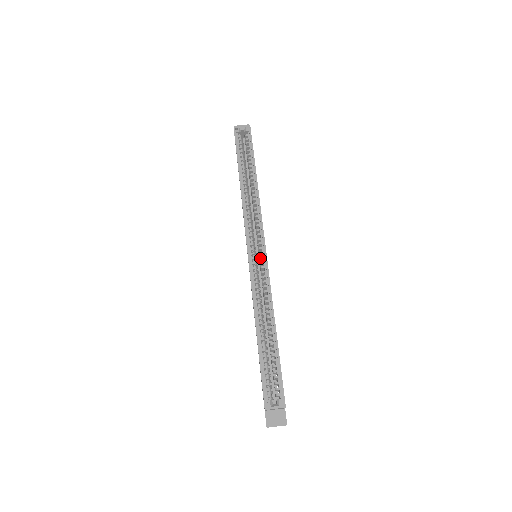
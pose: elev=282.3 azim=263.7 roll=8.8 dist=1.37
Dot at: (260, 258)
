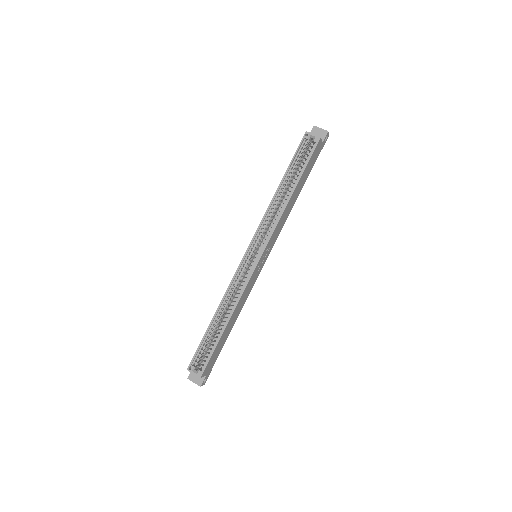
Dot at: (252, 262)
